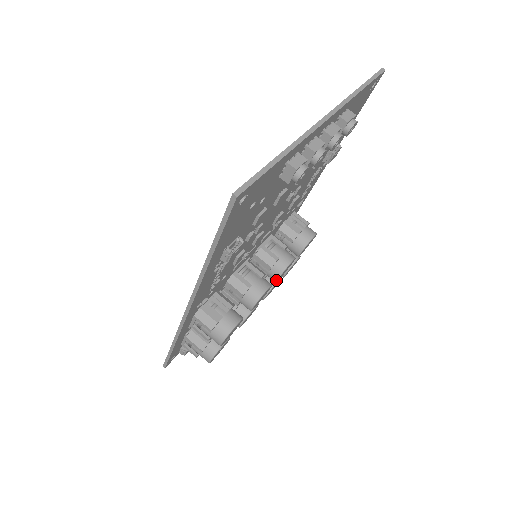
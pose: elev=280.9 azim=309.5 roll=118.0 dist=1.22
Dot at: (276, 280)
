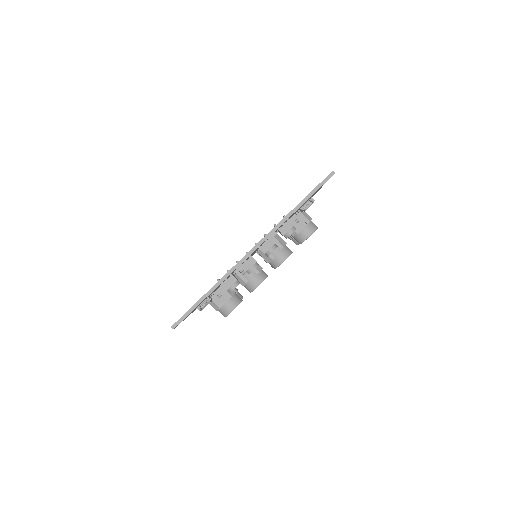
Dot at: (274, 268)
